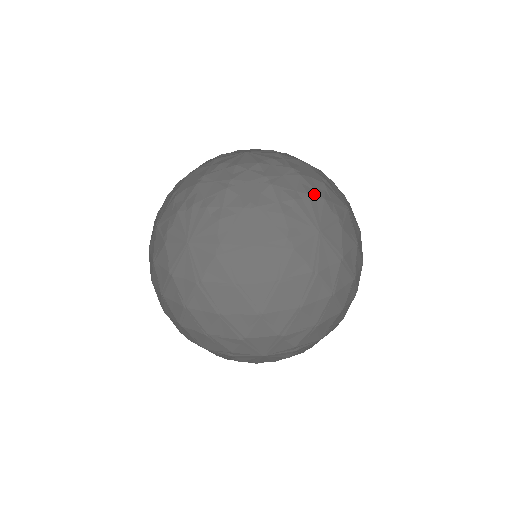
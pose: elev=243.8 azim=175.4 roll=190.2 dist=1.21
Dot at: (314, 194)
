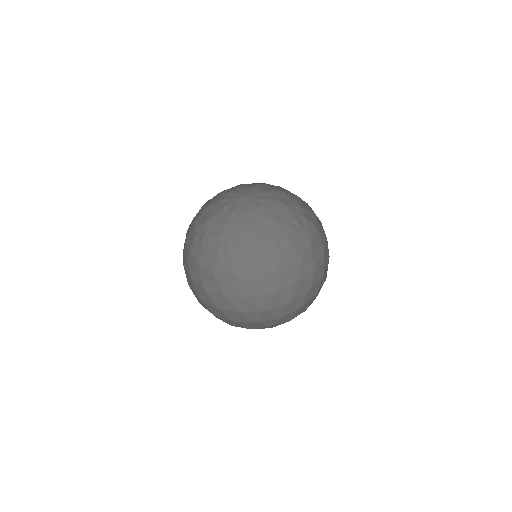
Dot at: (299, 218)
